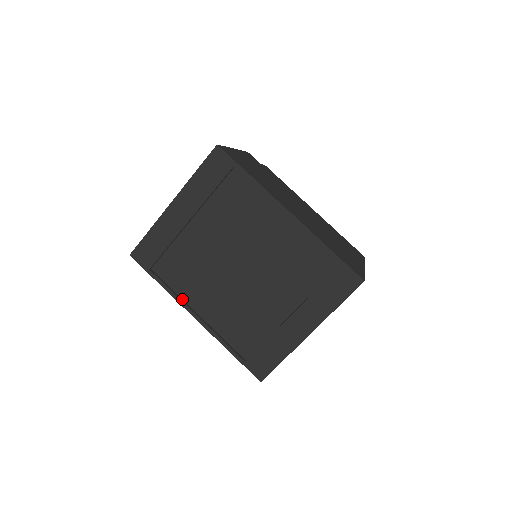
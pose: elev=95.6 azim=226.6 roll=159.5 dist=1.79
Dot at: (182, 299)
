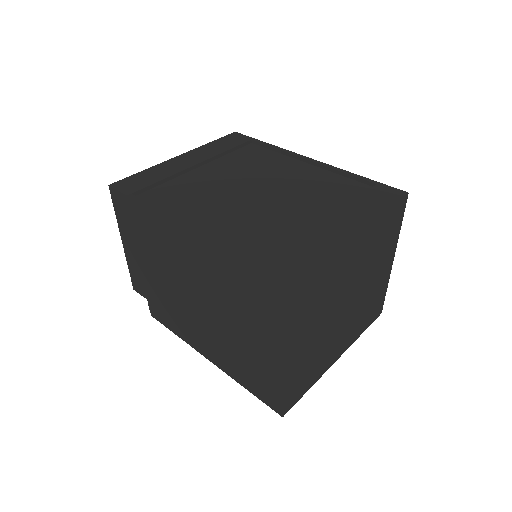
Dot at: occluded
